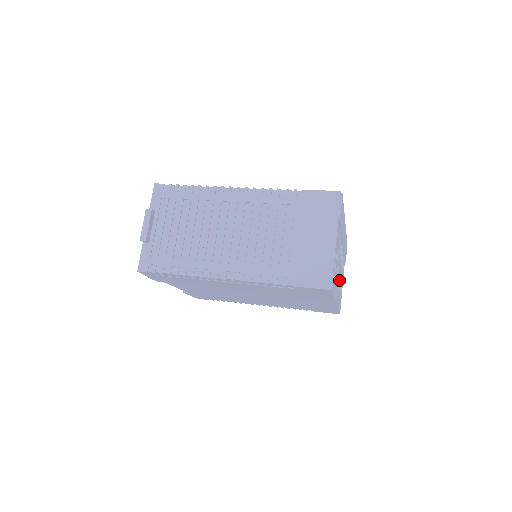
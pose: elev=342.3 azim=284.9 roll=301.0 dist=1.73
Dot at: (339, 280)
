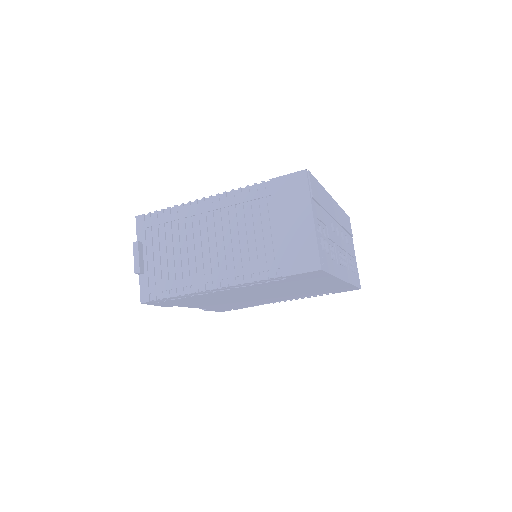
Dot at: (345, 256)
